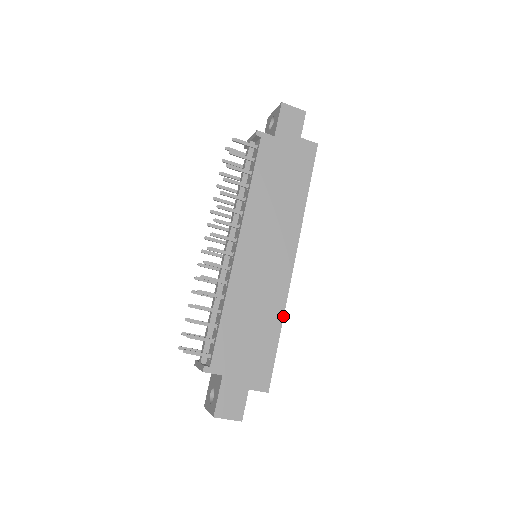
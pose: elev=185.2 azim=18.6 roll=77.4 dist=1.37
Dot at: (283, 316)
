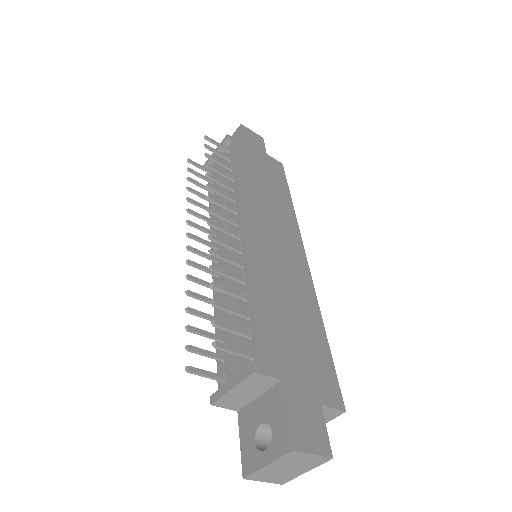
Dot at: (319, 311)
